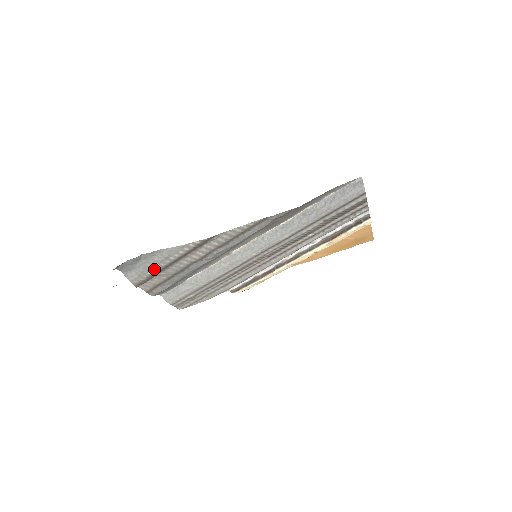
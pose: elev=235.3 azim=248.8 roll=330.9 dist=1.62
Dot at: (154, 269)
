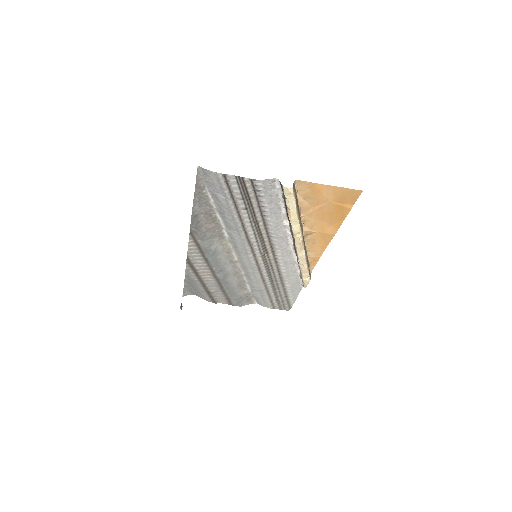
Dot at: (202, 289)
